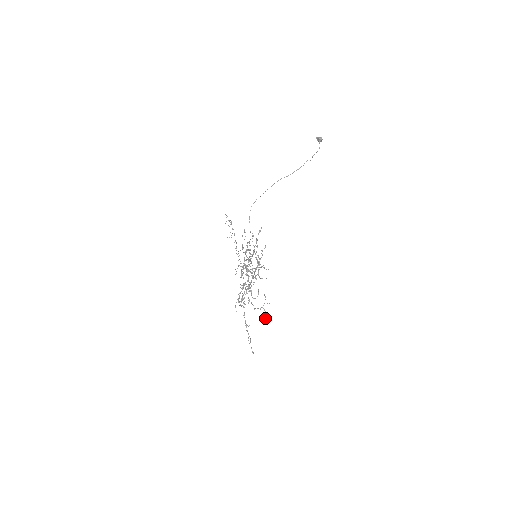
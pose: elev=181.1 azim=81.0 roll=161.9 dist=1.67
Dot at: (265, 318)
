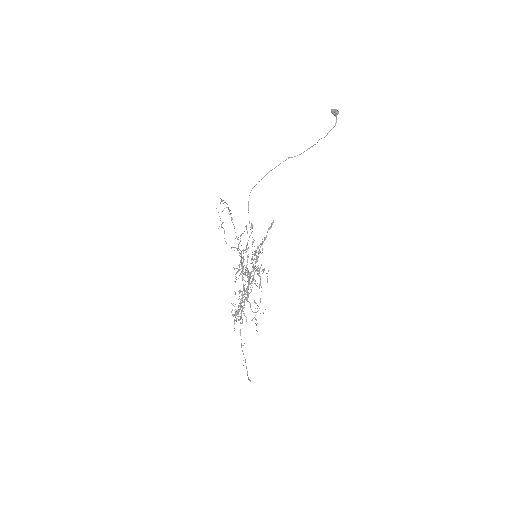
Dot at: (257, 331)
